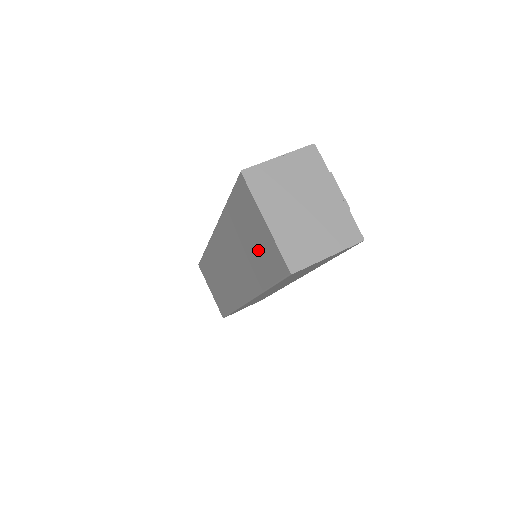
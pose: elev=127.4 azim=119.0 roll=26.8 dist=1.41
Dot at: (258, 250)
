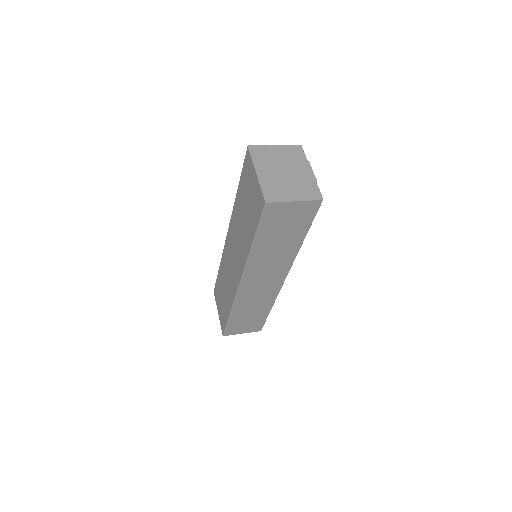
Dot at: (251, 207)
